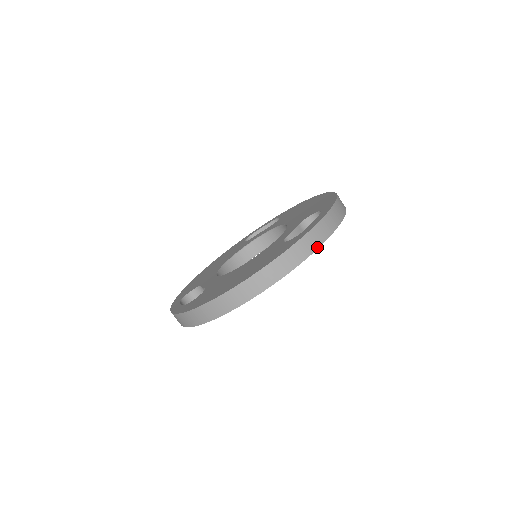
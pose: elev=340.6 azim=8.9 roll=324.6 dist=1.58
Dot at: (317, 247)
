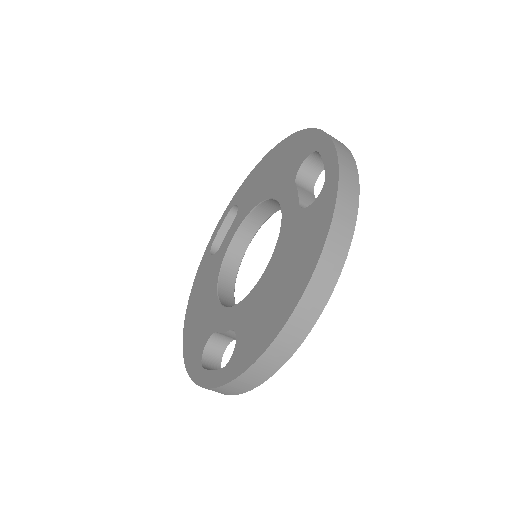
Dot at: (357, 186)
